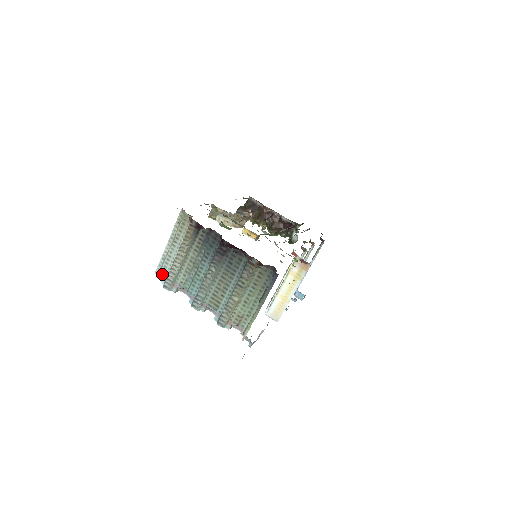
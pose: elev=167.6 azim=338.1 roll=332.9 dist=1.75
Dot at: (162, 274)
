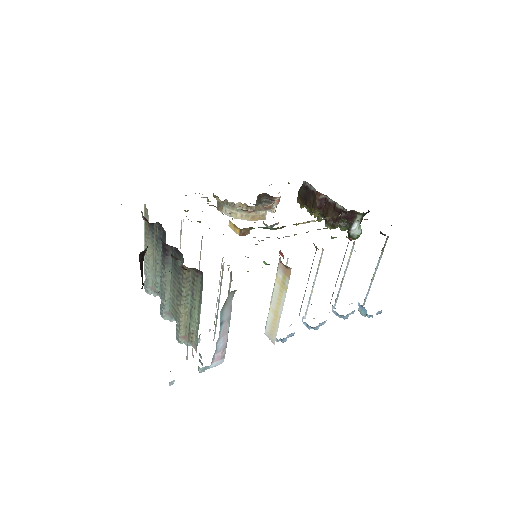
Dot at: occluded
